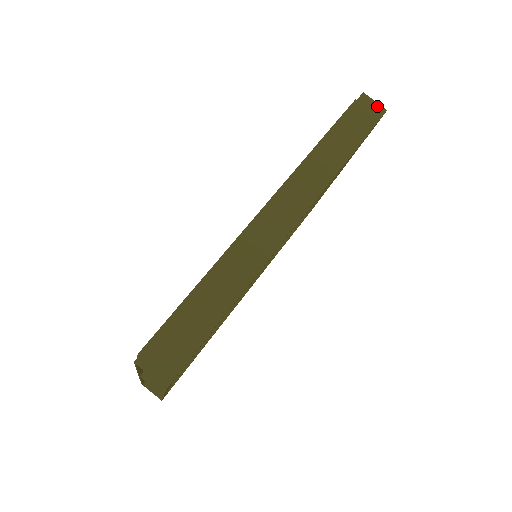
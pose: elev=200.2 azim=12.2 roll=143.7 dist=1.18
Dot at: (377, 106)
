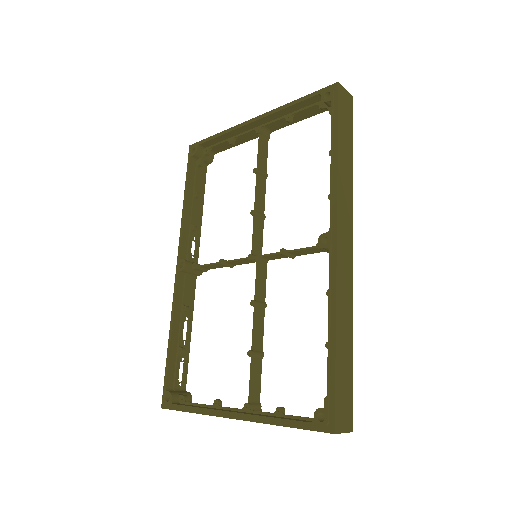
Dot at: (348, 94)
